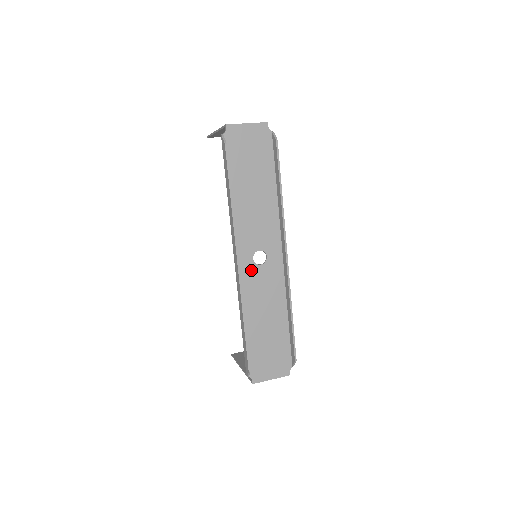
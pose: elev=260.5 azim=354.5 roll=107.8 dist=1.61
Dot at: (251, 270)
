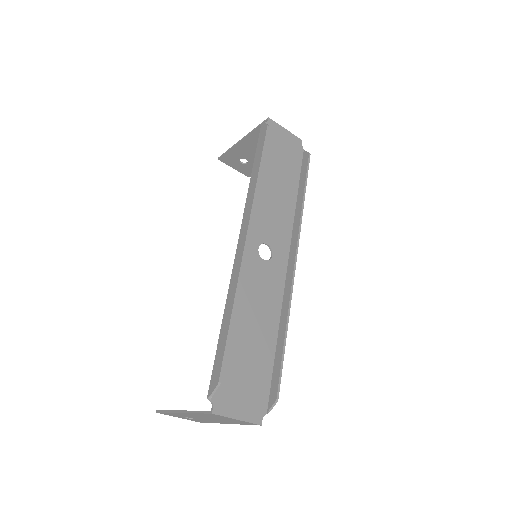
Dot at: (253, 259)
